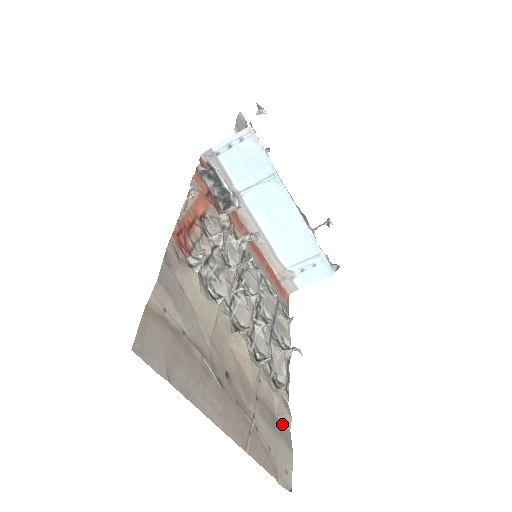
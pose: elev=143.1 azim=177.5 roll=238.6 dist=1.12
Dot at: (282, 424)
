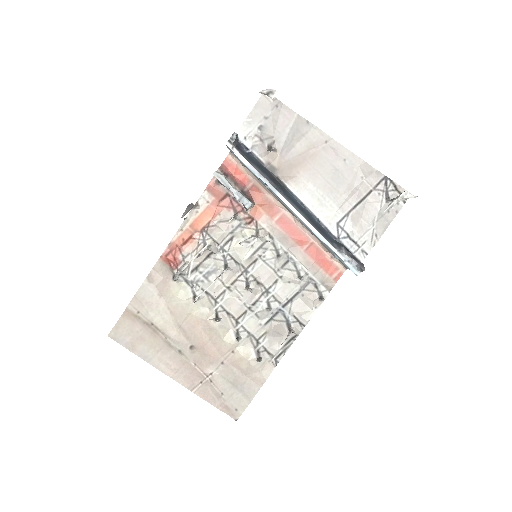
Dot at: (251, 382)
